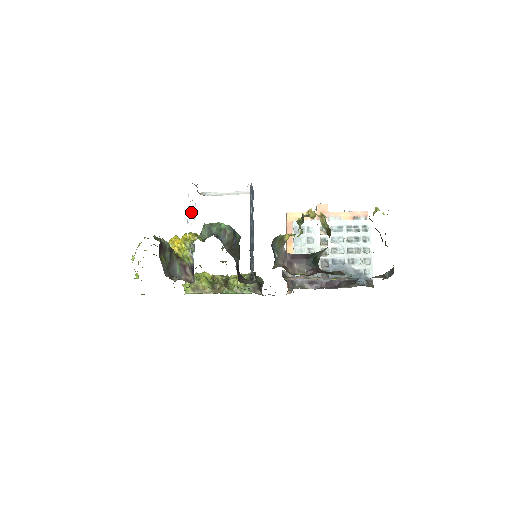
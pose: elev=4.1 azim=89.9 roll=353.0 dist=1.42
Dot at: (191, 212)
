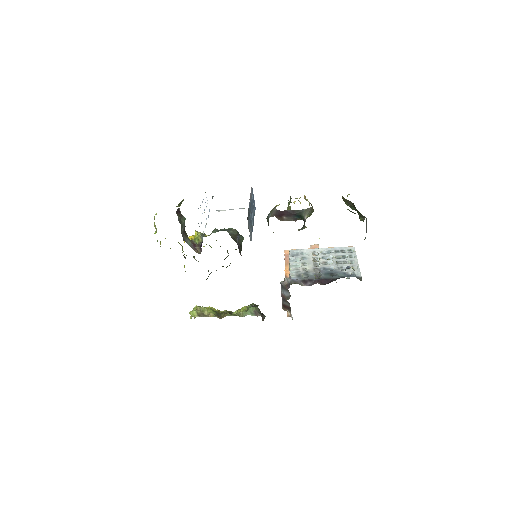
Dot at: occluded
